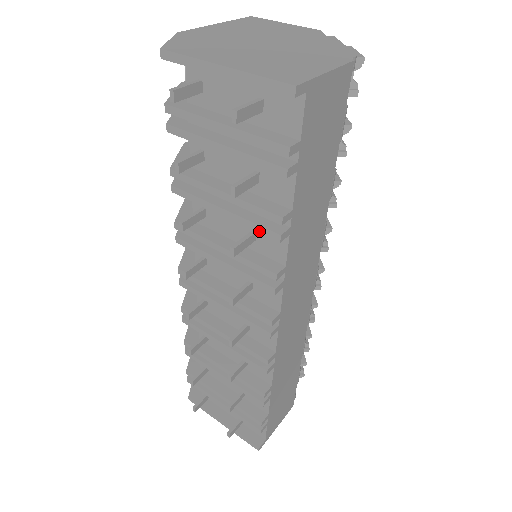
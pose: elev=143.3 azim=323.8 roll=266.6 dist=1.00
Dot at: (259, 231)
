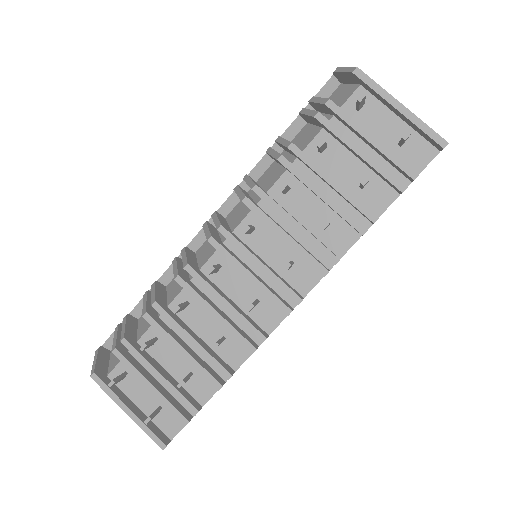
Dot at: (349, 221)
